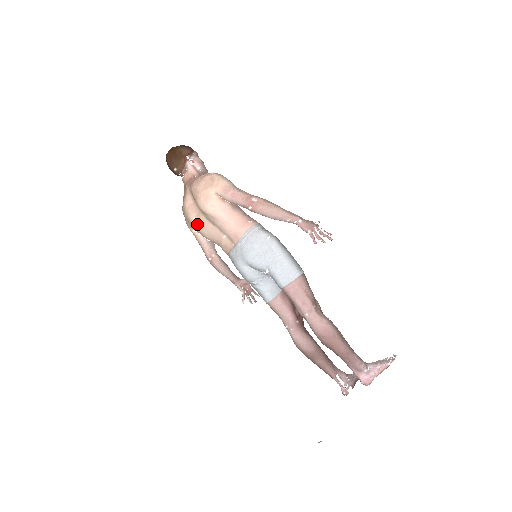
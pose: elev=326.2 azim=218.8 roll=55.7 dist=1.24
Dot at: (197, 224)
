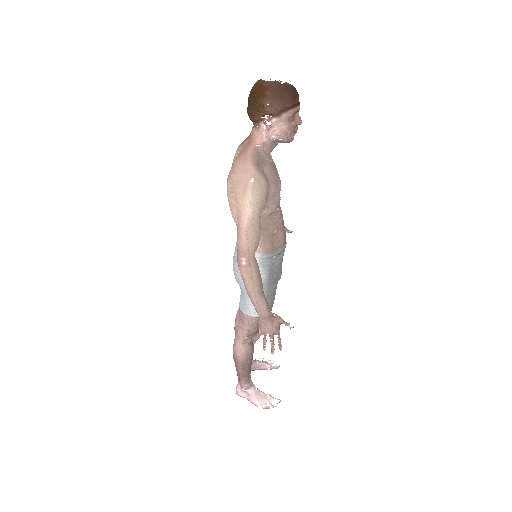
Dot at: occluded
